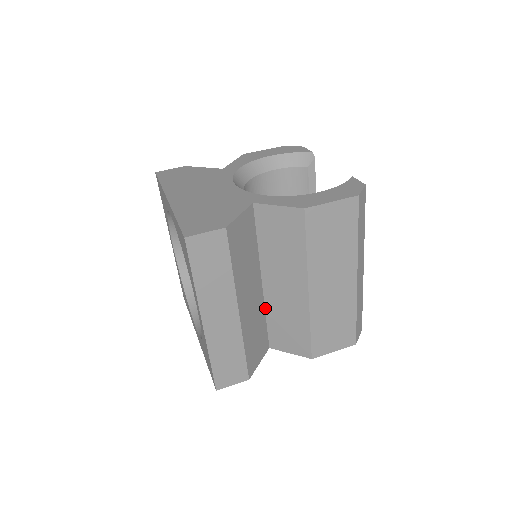
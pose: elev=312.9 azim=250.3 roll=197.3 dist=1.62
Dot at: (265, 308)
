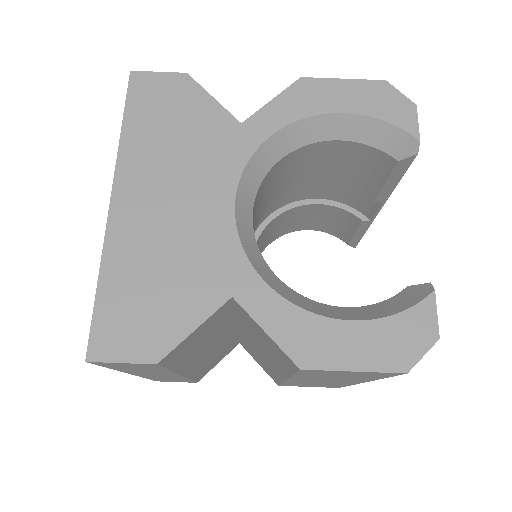
Dot at: (238, 334)
